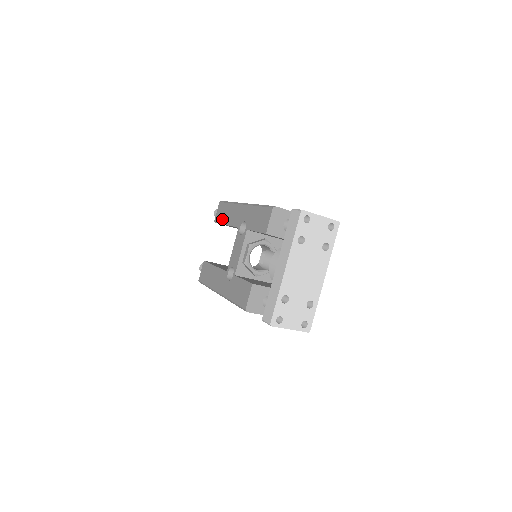
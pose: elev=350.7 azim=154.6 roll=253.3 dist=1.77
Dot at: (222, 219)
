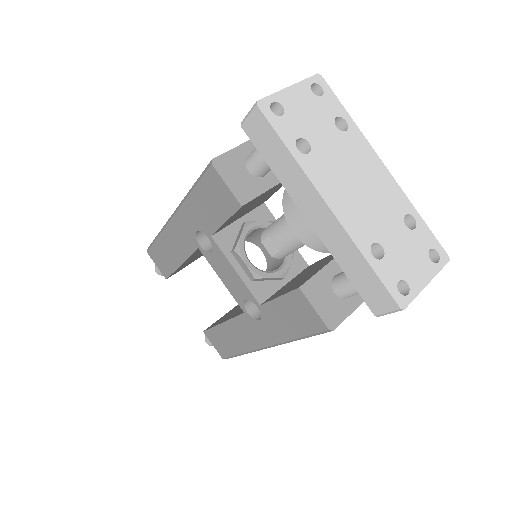
Dot at: (170, 265)
